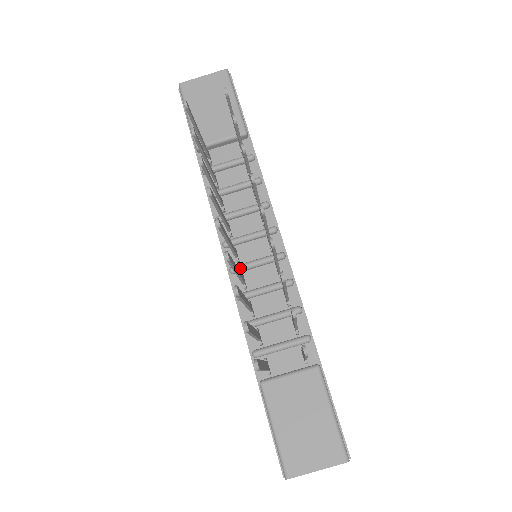
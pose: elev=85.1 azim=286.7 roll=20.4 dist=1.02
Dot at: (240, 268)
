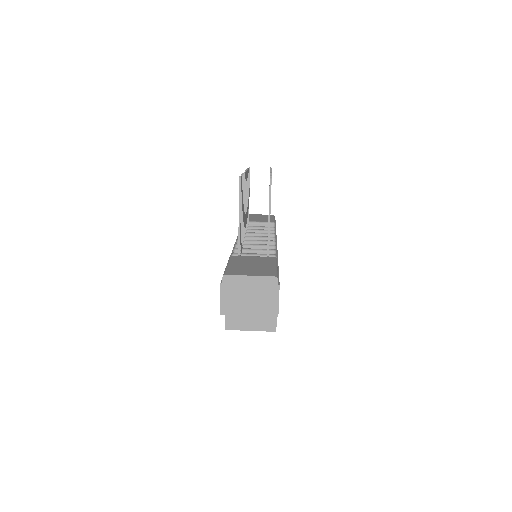
Dot at: (244, 240)
